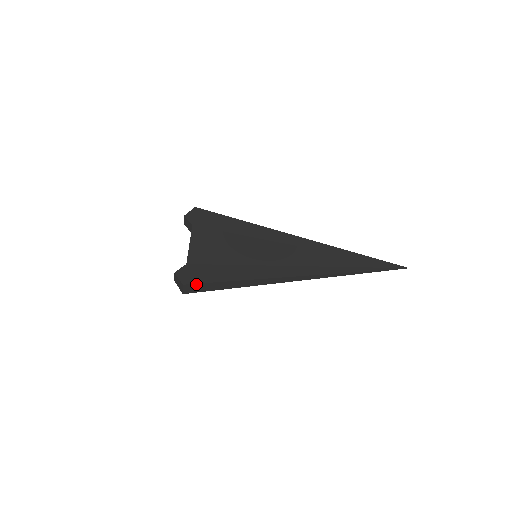
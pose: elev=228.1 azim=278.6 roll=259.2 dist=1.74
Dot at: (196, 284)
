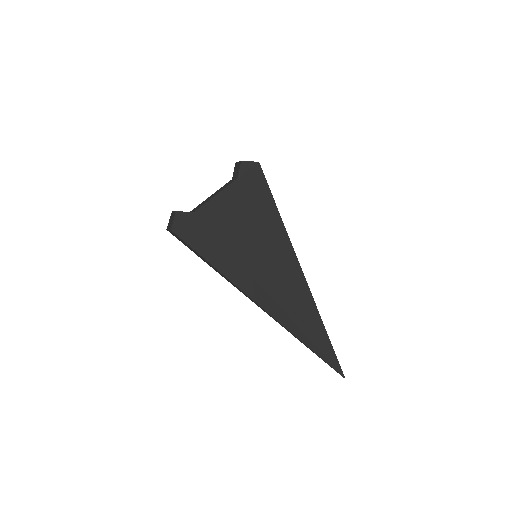
Dot at: (182, 239)
